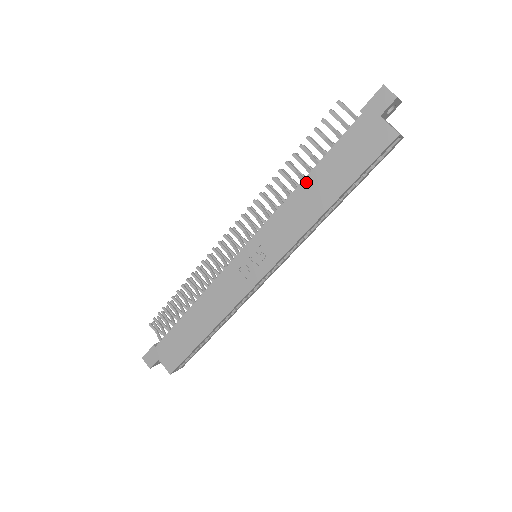
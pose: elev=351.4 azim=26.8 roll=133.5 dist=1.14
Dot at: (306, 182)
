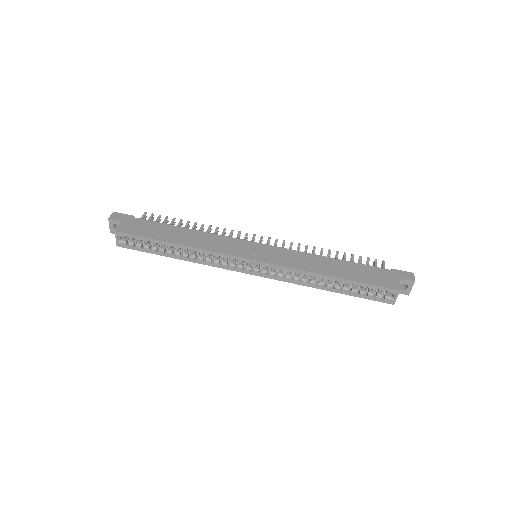
Dot at: (332, 259)
